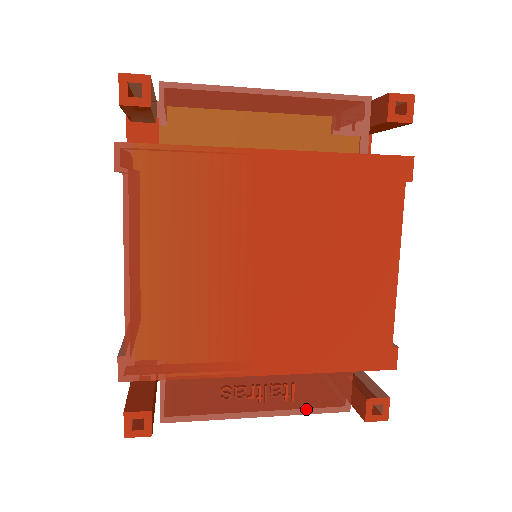
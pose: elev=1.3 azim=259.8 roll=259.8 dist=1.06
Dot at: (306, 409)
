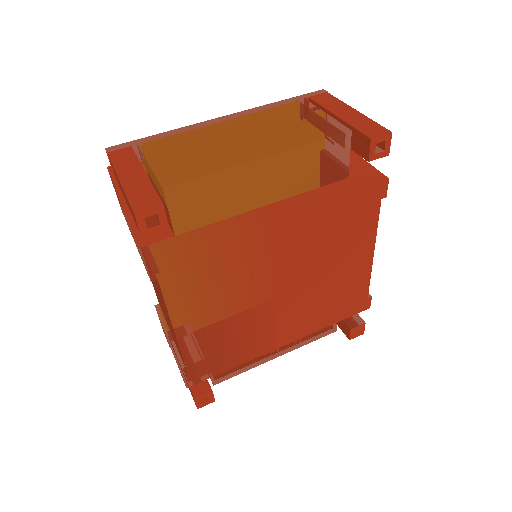
Dot at: (308, 341)
